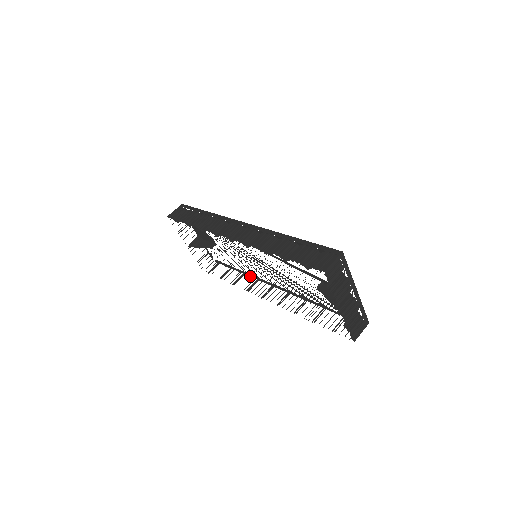
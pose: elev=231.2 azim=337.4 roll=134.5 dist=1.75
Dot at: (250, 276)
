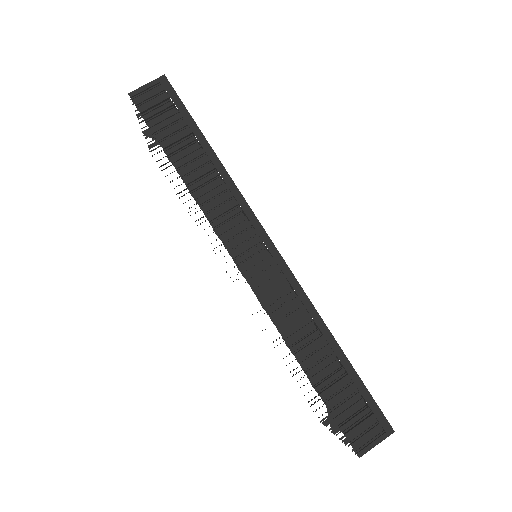
Dot at: occluded
